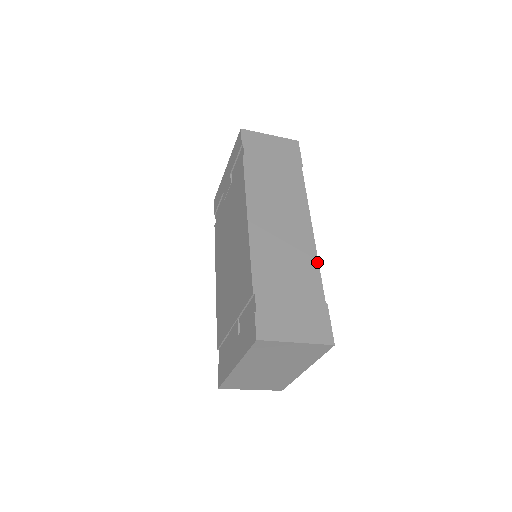
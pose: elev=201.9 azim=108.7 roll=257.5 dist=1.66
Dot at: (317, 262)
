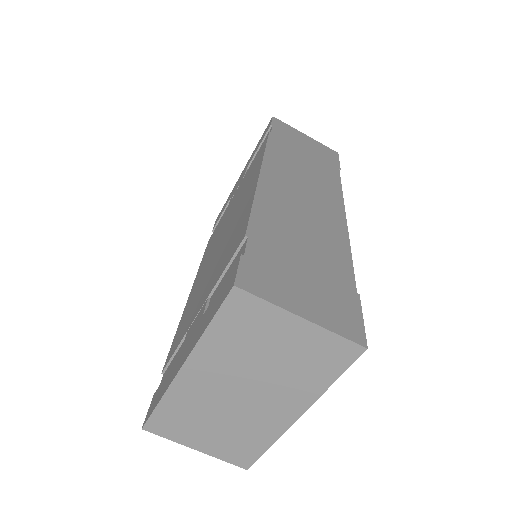
Dot at: (349, 248)
